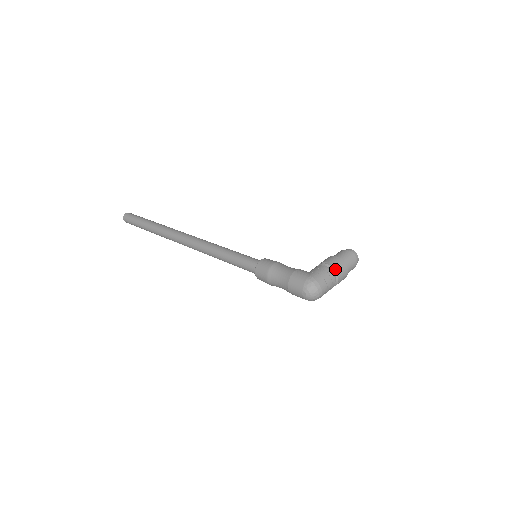
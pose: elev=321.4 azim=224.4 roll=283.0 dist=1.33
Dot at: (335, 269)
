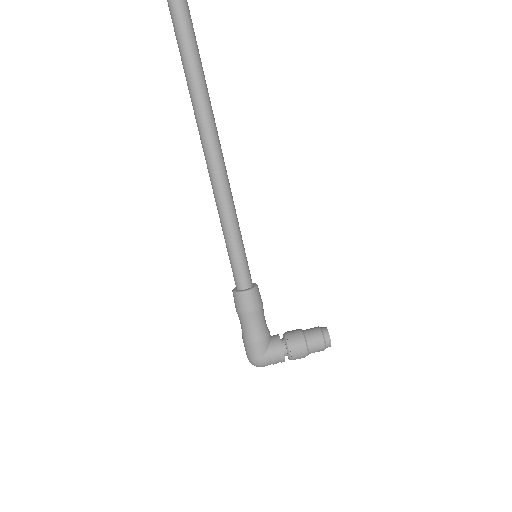
Dot at: (292, 359)
